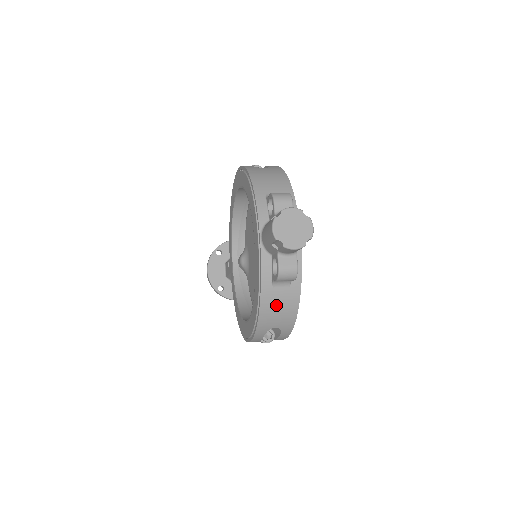
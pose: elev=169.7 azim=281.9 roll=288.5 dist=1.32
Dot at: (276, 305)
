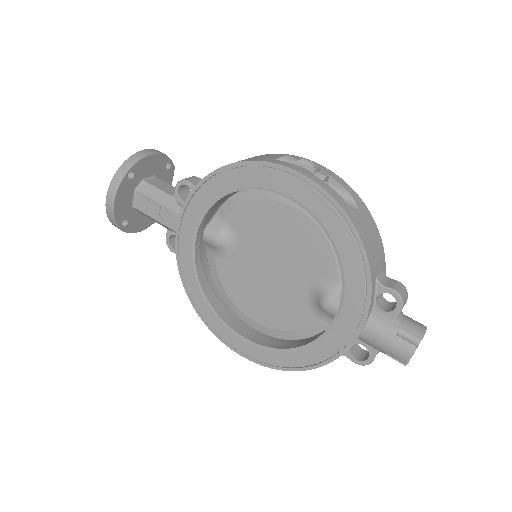
Dot at: occluded
